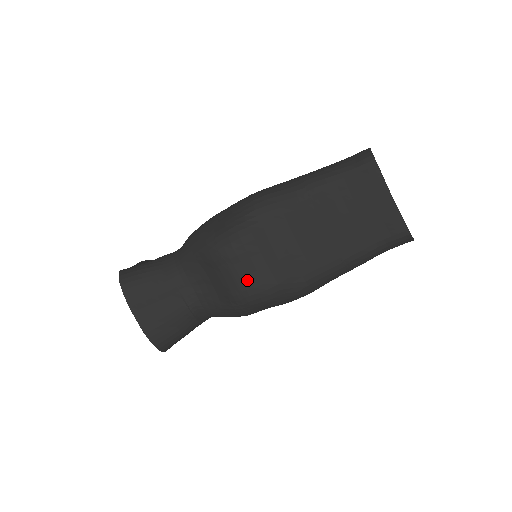
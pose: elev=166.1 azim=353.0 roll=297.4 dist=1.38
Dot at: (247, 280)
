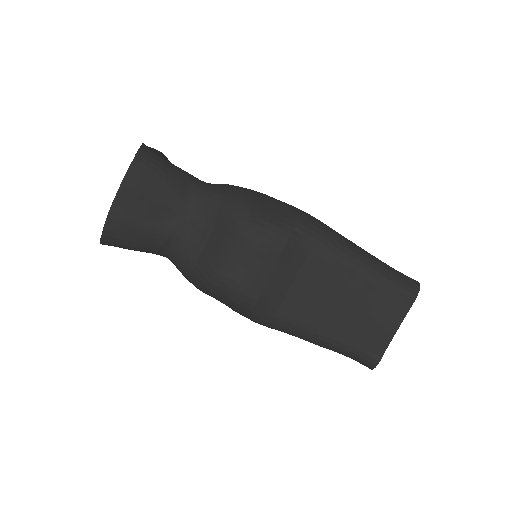
Dot at: (241, 273)
